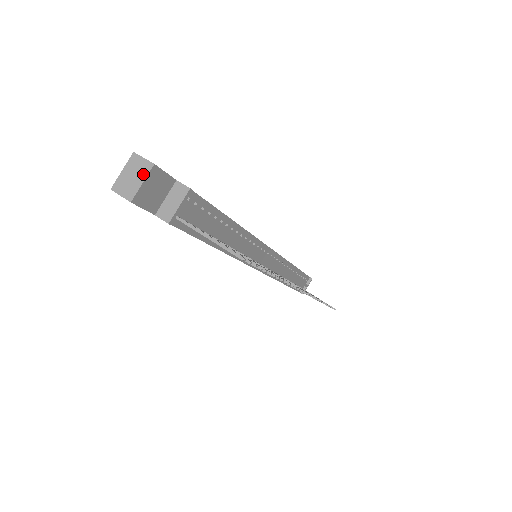
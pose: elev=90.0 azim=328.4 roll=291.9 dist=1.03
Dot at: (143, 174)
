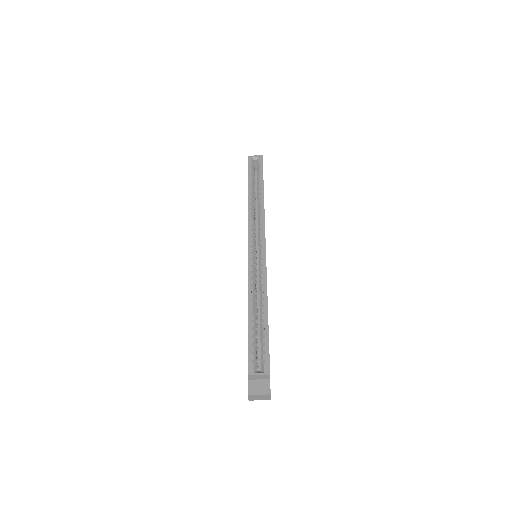
Dot at: (264, 399)
